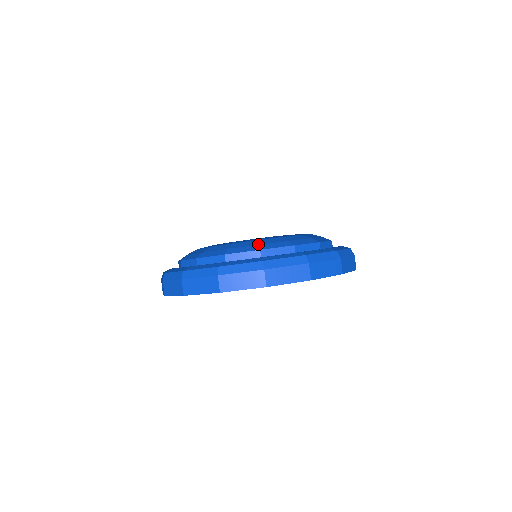
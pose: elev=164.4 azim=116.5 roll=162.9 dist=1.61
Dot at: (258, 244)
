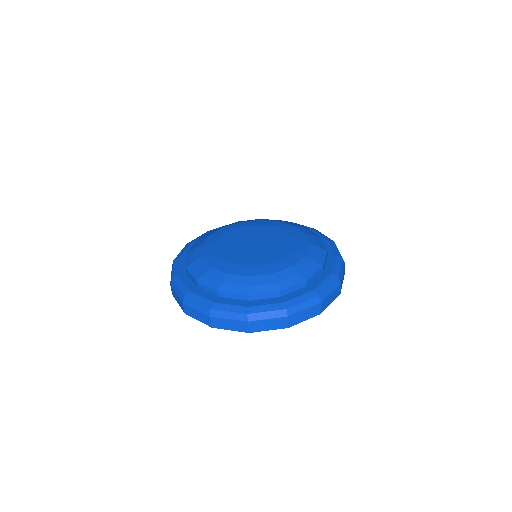
Dot at: (248, 286)
